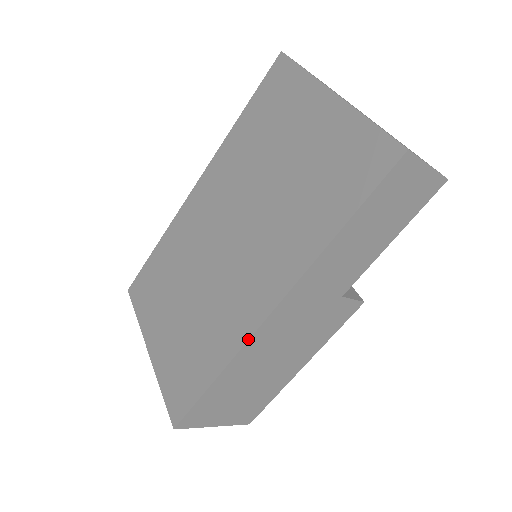
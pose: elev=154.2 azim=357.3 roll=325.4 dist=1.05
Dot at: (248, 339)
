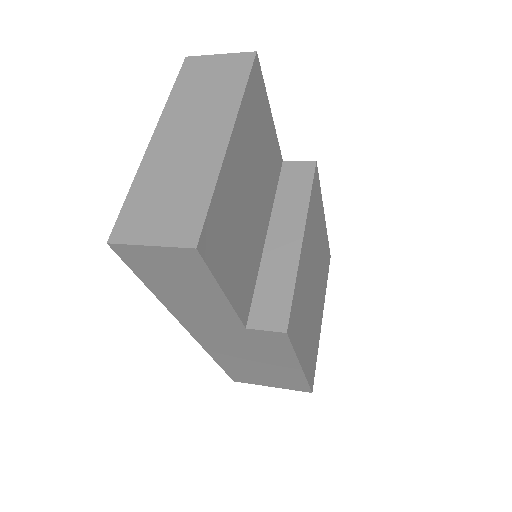
Dot at: (201, 345)
